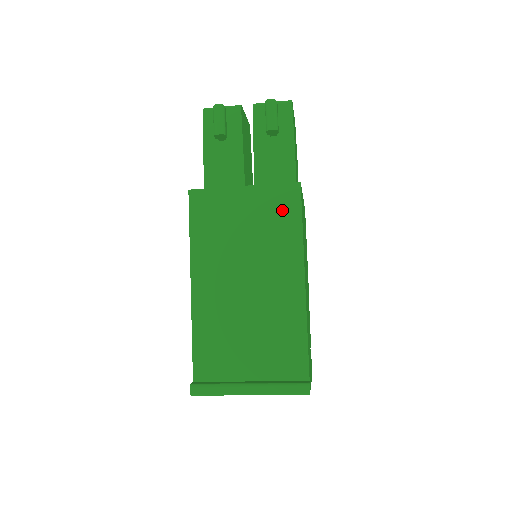
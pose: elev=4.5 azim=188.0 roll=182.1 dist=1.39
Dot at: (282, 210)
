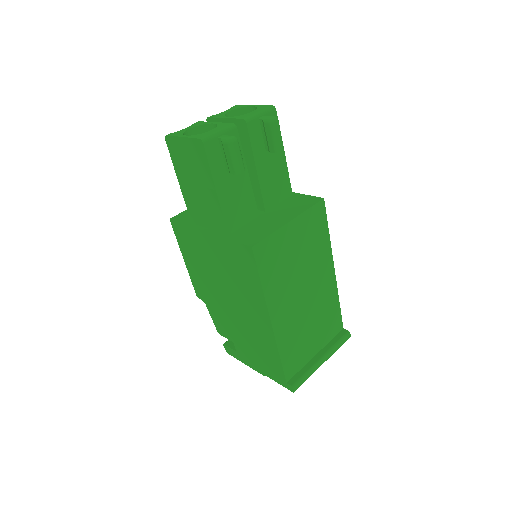
Dot at: (317, 227)
